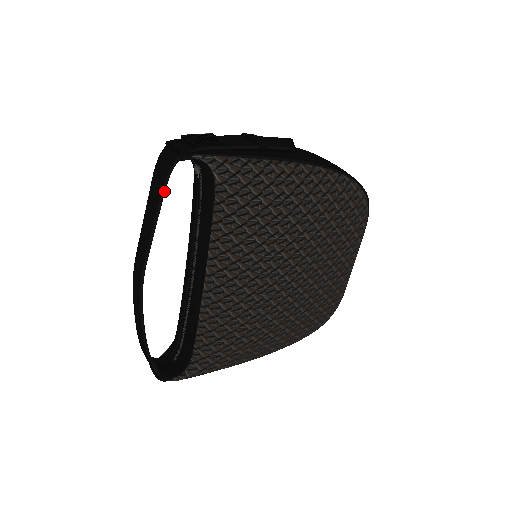
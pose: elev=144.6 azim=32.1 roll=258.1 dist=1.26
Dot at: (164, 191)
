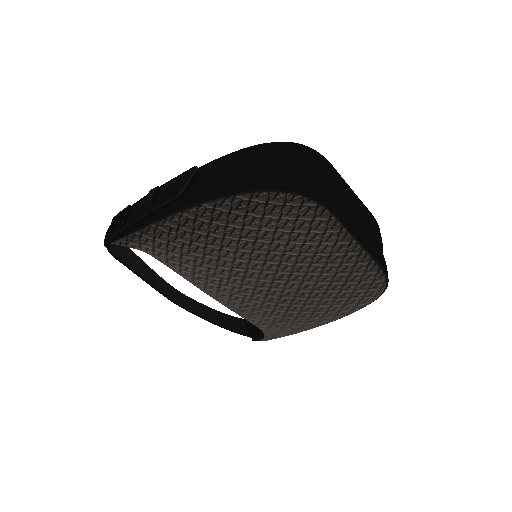
Dot at: (123, 263)
